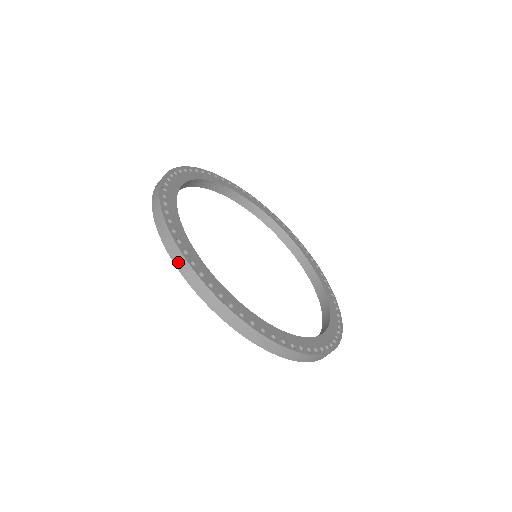
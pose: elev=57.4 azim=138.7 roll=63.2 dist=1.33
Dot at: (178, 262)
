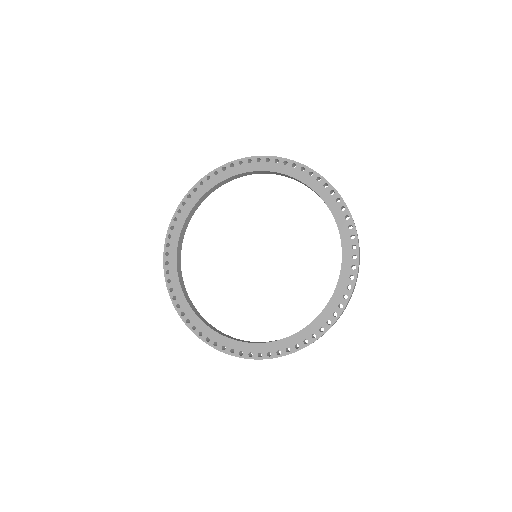
Dot at: occluded
